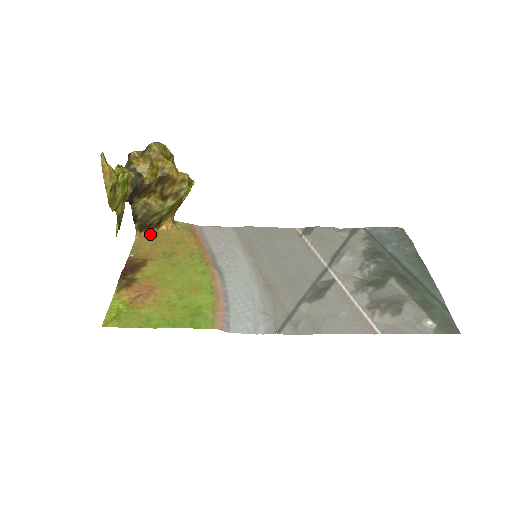
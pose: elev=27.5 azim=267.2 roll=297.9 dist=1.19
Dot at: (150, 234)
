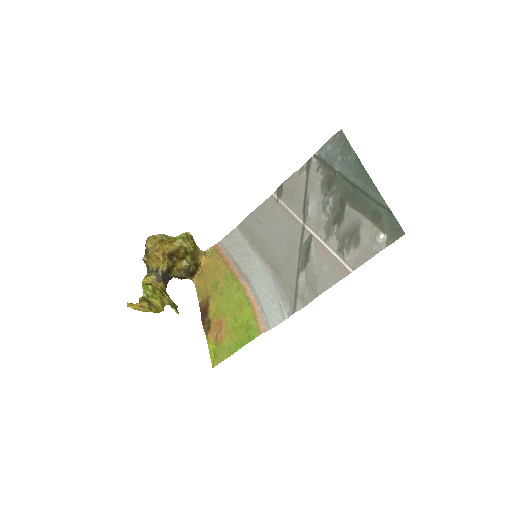
Dot at: (199, 273)
